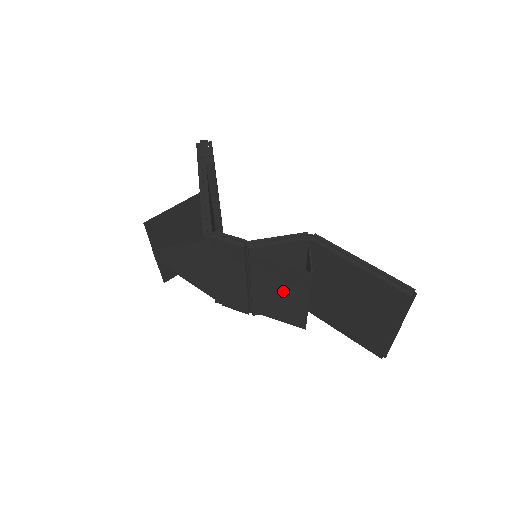
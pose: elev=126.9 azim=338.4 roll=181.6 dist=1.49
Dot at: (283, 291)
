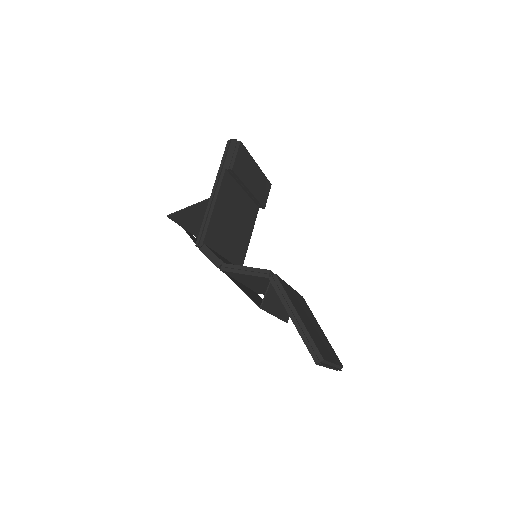
Dot at: (257, 300)
